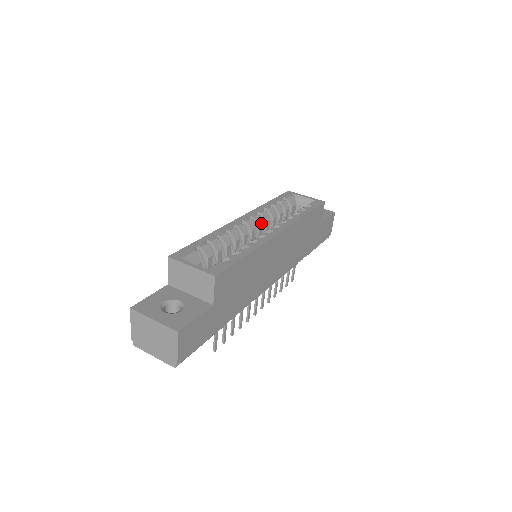
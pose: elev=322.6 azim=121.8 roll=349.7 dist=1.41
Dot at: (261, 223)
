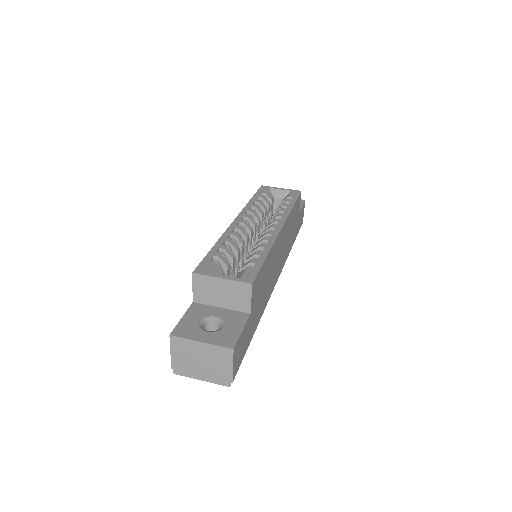
Dot at: (255, 222)
